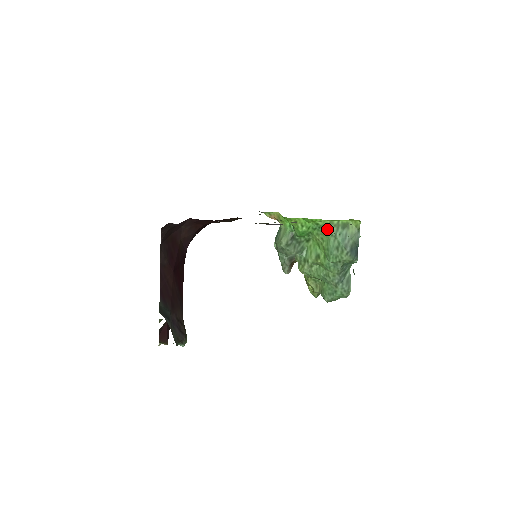
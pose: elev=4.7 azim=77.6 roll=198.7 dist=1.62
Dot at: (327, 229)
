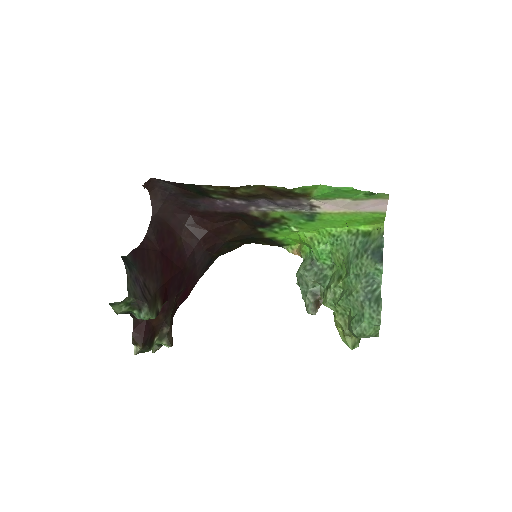
Dot at: (345, 239)
